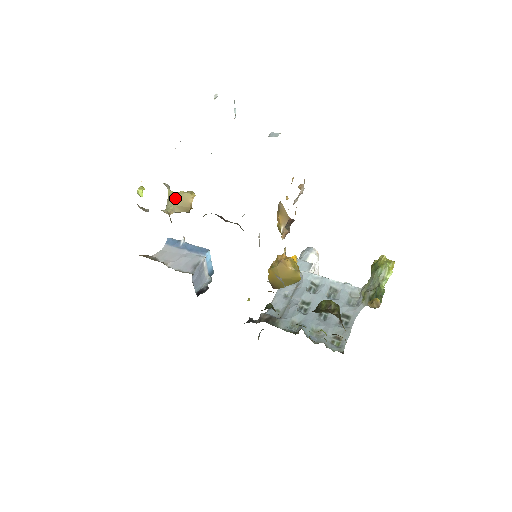
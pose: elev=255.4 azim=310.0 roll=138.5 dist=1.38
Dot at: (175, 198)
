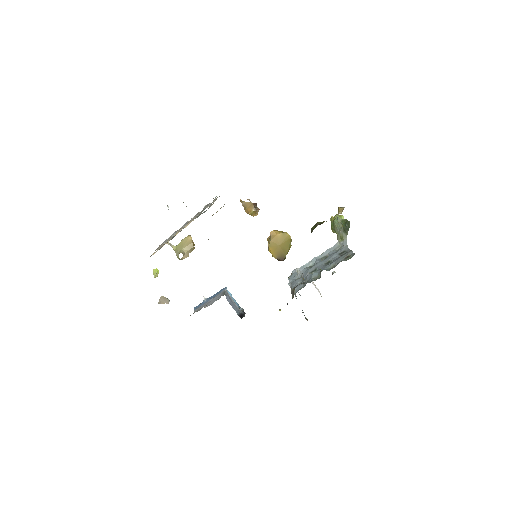
Dot at: (180, 246)
